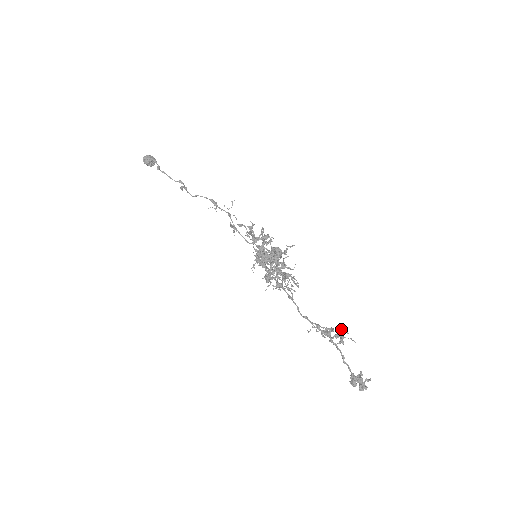
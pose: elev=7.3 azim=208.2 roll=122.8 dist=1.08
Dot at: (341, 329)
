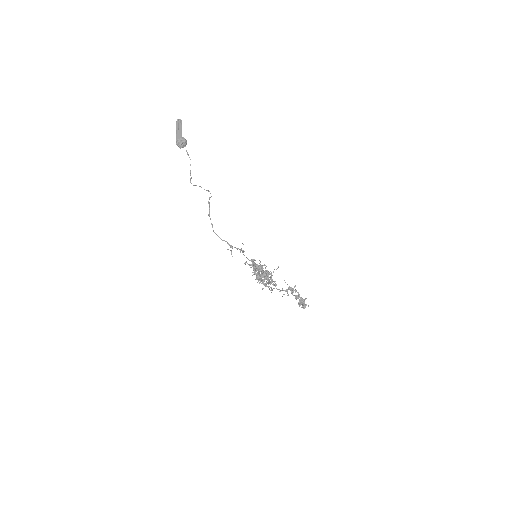
Dot at: (298, 293)
